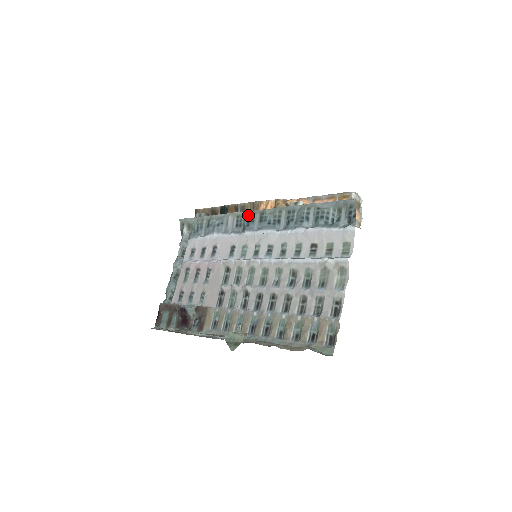
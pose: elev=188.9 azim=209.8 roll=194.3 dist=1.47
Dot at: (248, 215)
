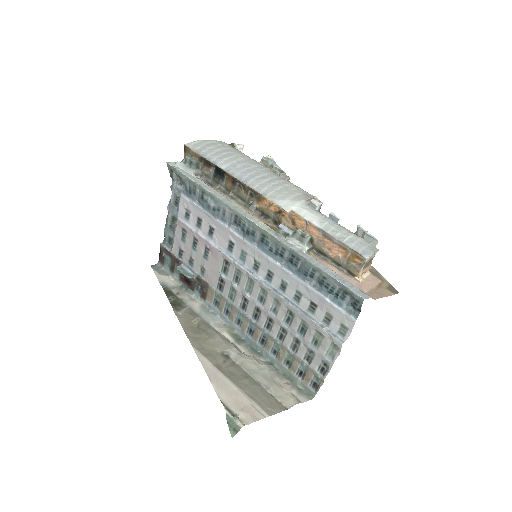
Dot at: (248, 224)
